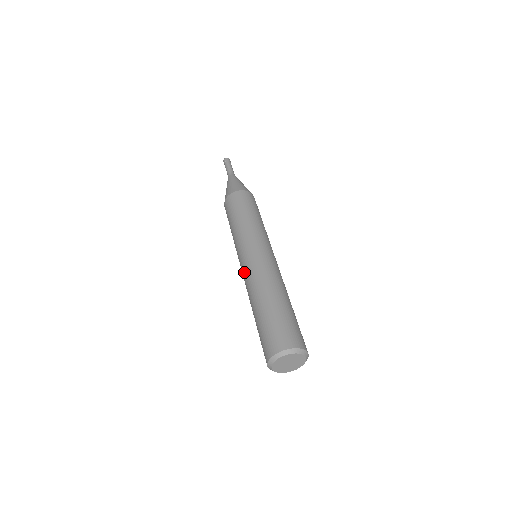
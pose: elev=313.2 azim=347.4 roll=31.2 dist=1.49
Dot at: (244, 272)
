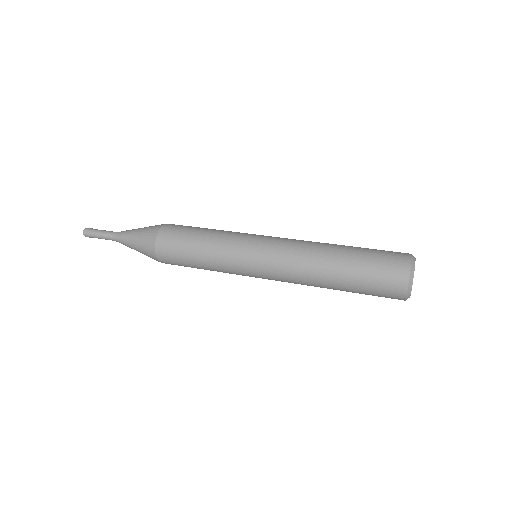
Dot at: (282, 244)
